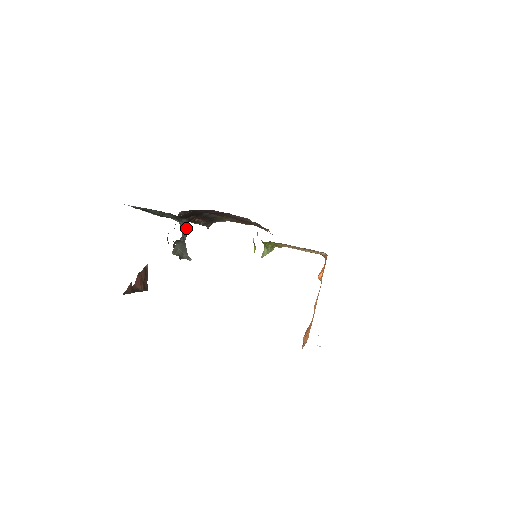
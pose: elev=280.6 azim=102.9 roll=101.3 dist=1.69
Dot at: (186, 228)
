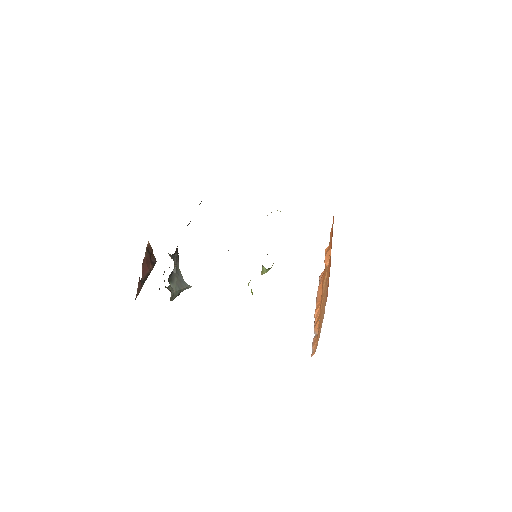
Dot at: (176, 257)
